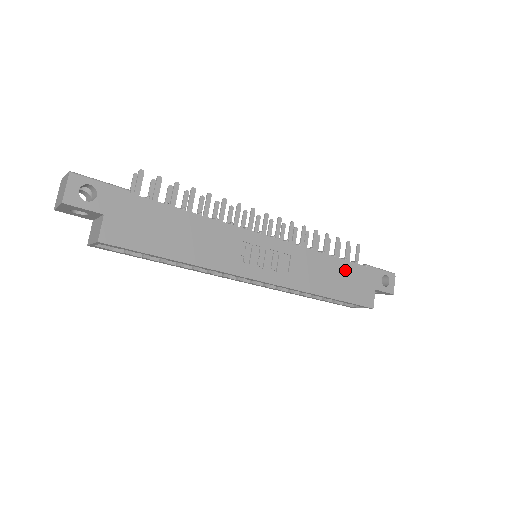
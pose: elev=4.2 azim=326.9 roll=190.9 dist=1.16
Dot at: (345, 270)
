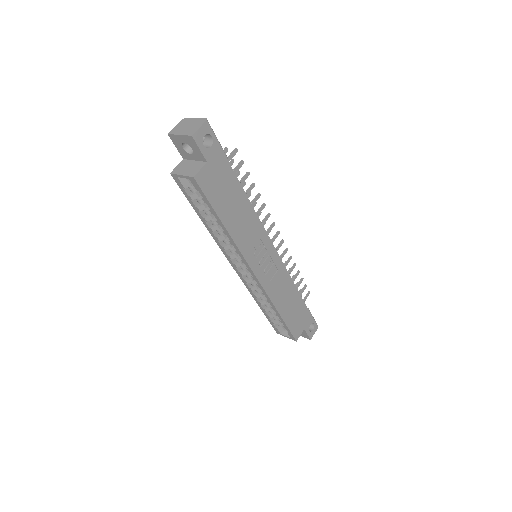
Dot at: (297, 303)
